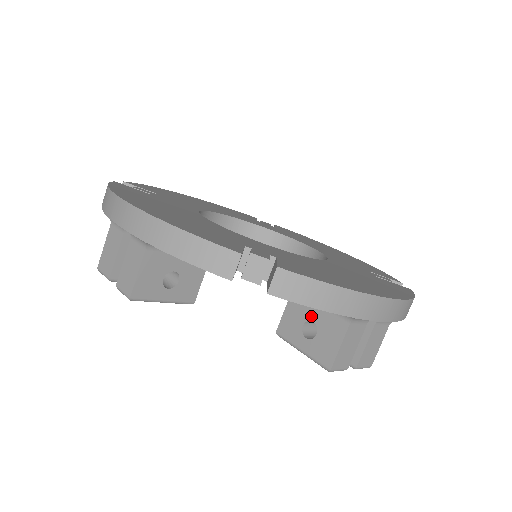
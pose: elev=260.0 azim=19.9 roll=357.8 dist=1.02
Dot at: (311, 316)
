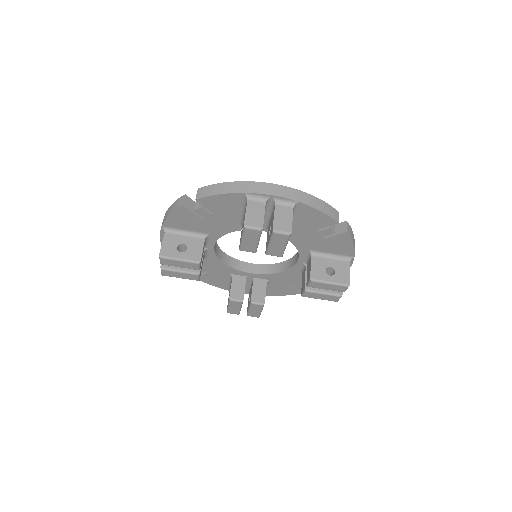
Dot at: (328, 265)
